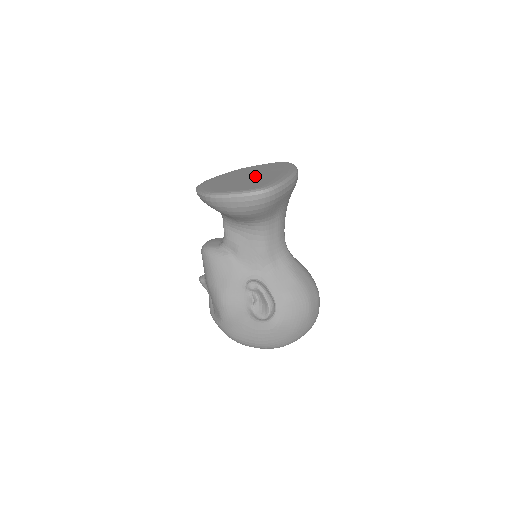
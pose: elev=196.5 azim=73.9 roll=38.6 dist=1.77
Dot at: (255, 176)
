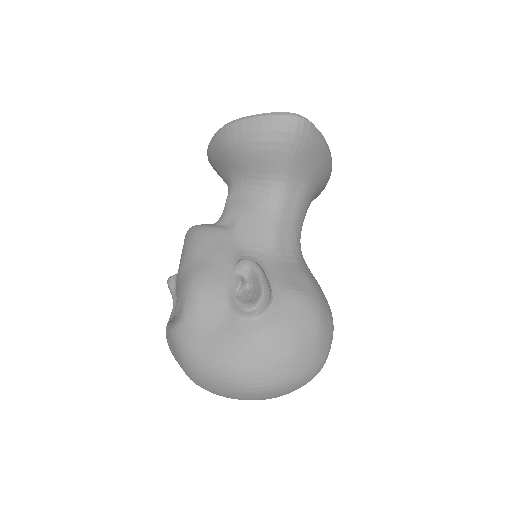
Dot at: occluded
